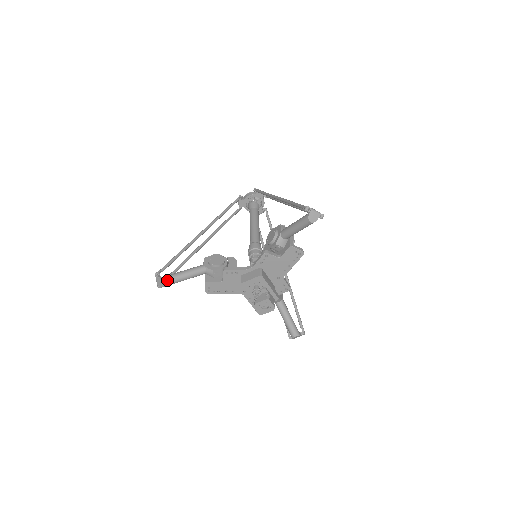
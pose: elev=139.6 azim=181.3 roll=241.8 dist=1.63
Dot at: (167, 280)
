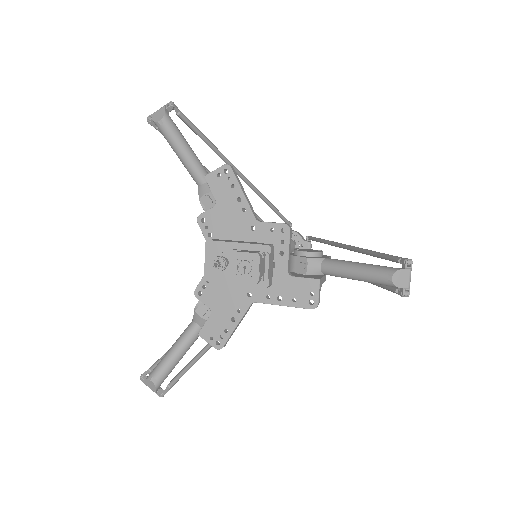
Dot at: (152, 373)
